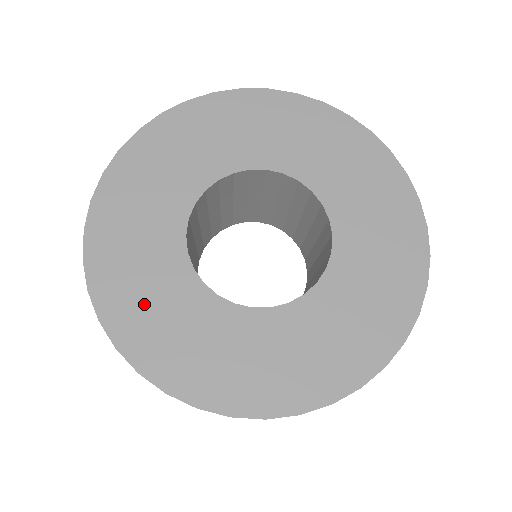
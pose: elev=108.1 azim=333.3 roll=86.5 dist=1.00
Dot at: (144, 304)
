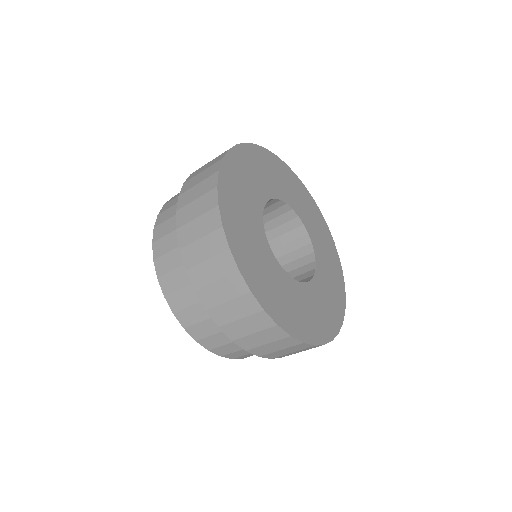
Dot at: (265, 280)
